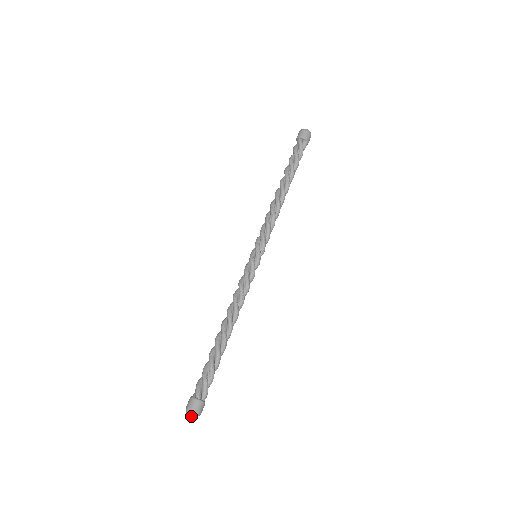
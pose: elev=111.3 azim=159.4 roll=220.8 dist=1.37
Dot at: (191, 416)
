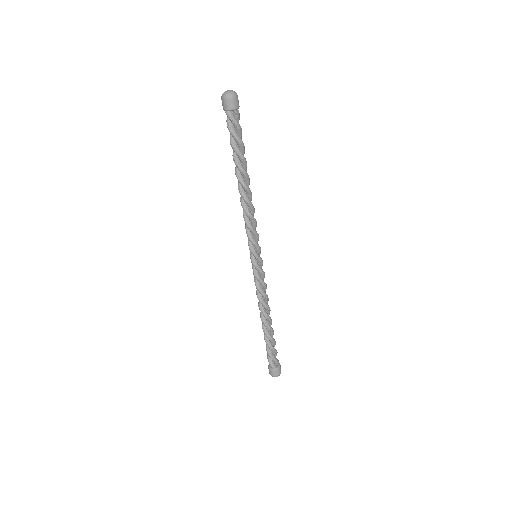
Dot at: occluded
